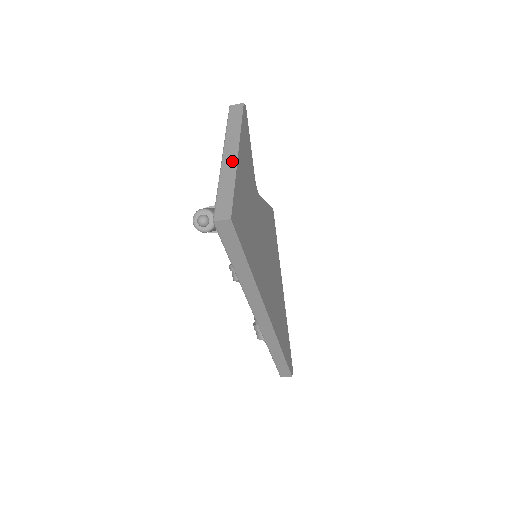
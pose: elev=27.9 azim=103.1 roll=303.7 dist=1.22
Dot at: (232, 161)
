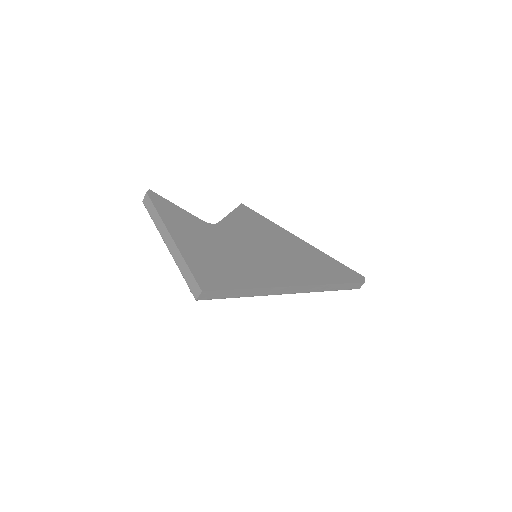
Dot at: (173, 247)
